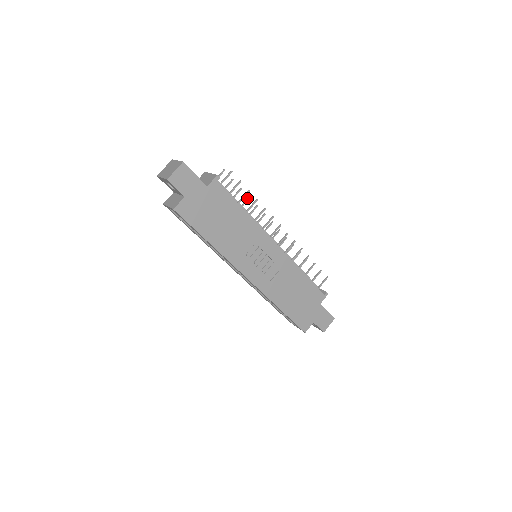
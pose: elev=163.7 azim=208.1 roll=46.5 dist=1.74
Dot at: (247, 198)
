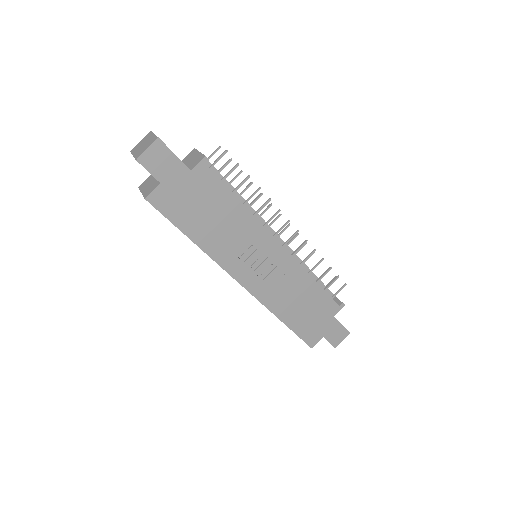
Dot at: (249, 184)
